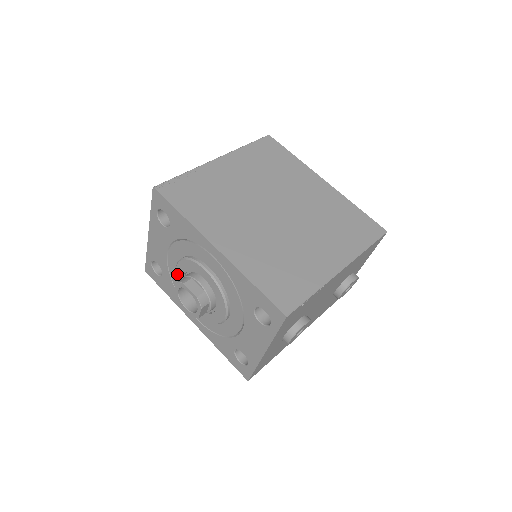
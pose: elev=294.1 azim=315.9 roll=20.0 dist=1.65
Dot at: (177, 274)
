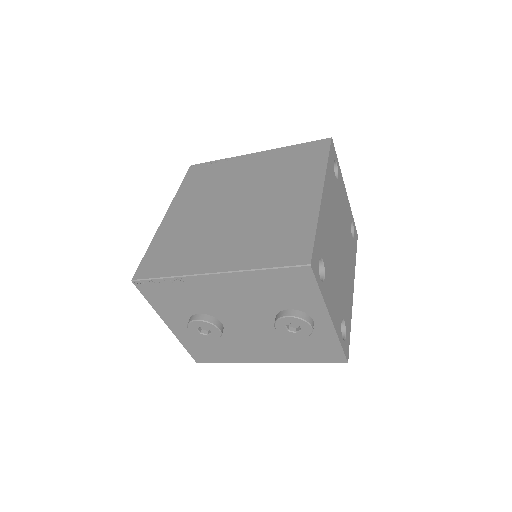
Dot at: occluded
